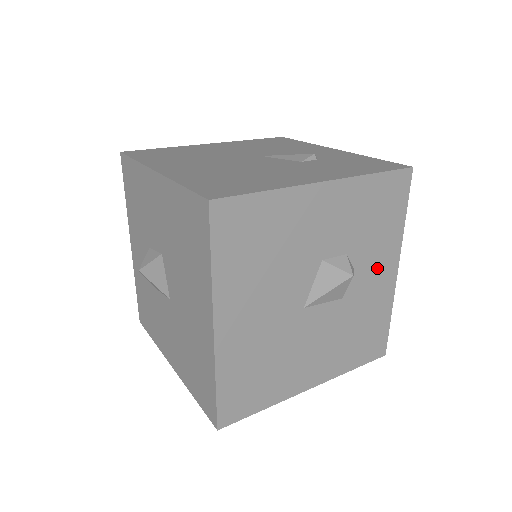
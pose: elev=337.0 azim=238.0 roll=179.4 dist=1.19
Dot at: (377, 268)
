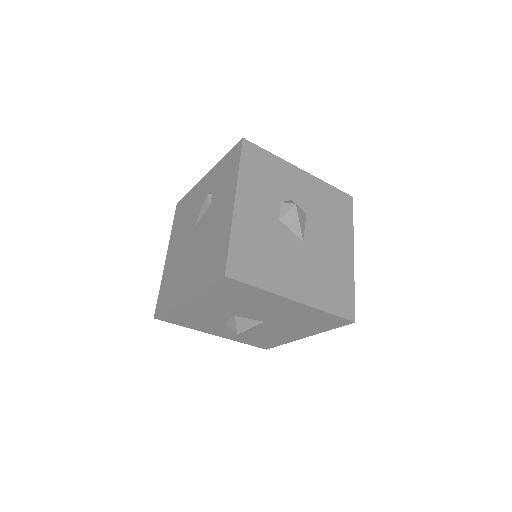
Dot at: (296, 184)
